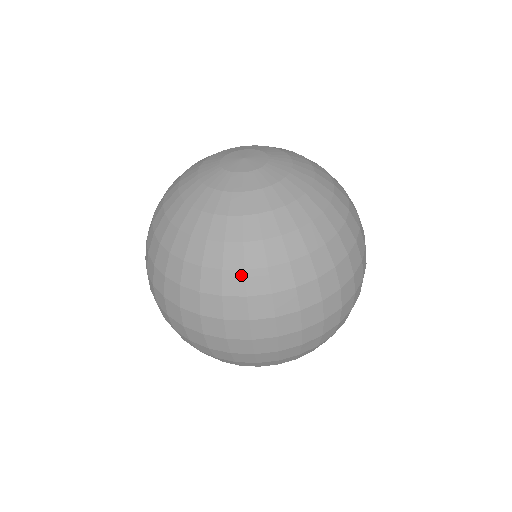
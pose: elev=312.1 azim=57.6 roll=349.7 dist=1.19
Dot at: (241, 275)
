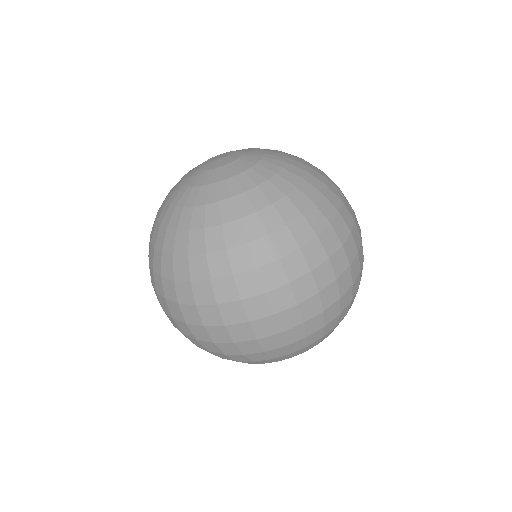
Dot at: (303, 221)
